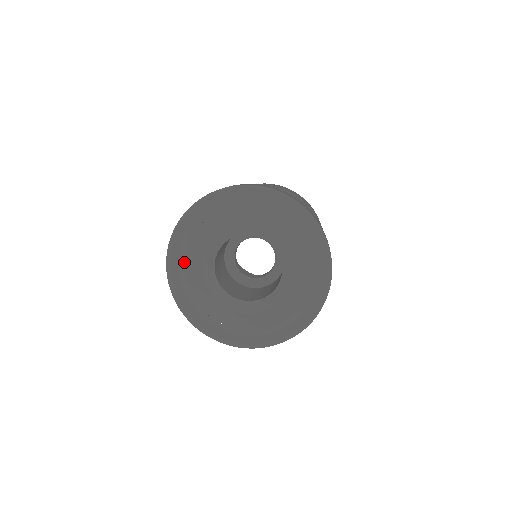
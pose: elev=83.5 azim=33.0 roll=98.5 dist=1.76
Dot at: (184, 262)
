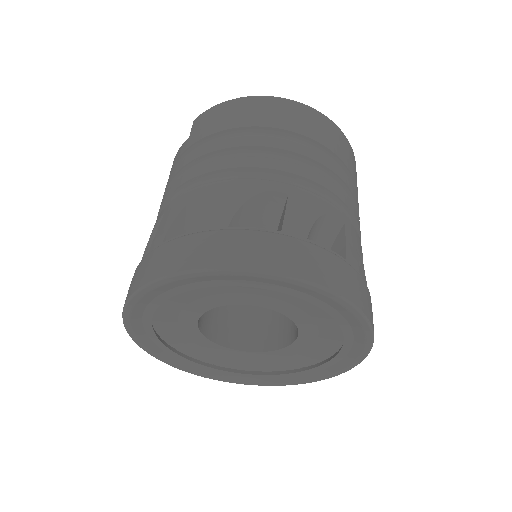
Dot at: (170, 350)
